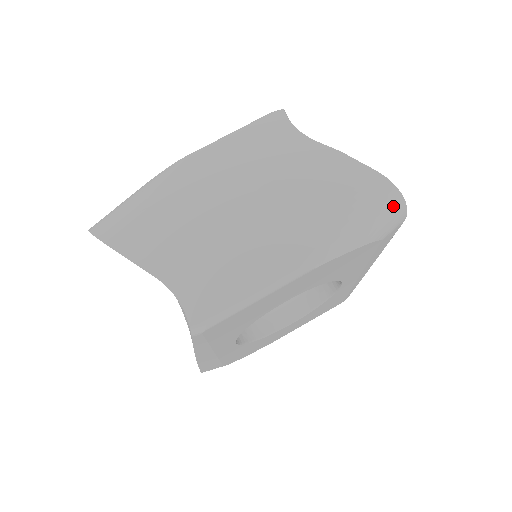
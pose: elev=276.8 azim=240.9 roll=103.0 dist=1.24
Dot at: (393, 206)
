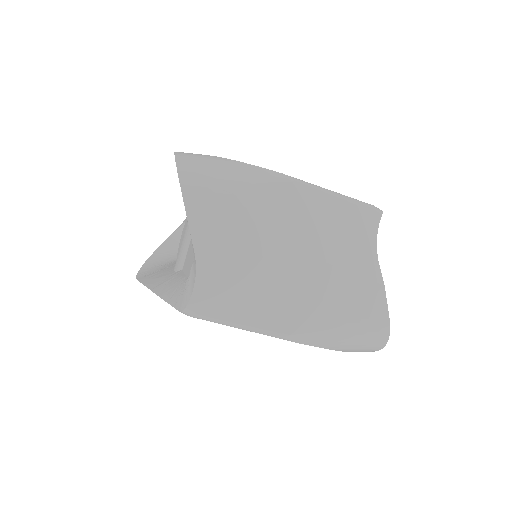
Dot at: (374, 346)
